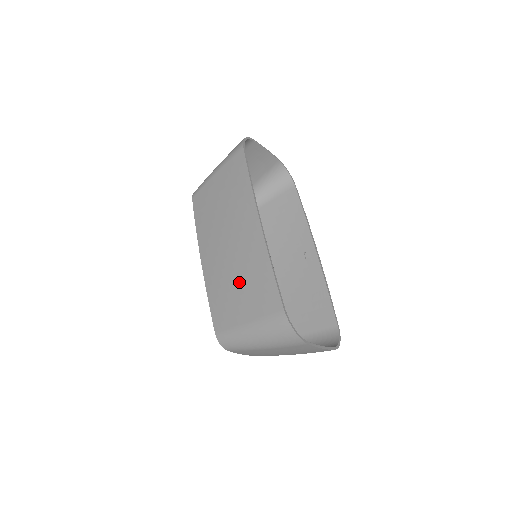
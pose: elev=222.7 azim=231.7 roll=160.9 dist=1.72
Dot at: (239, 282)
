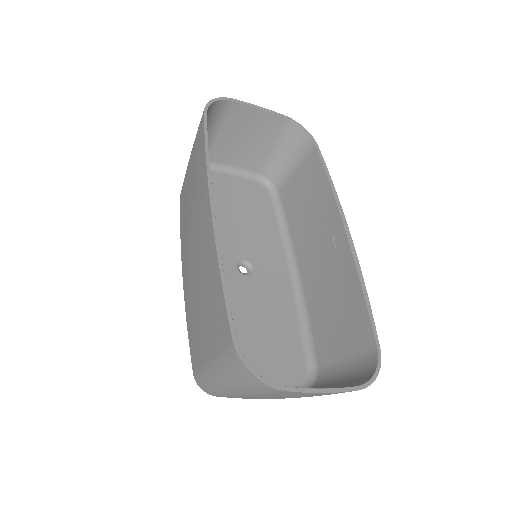
Dot at: (201, 301)
